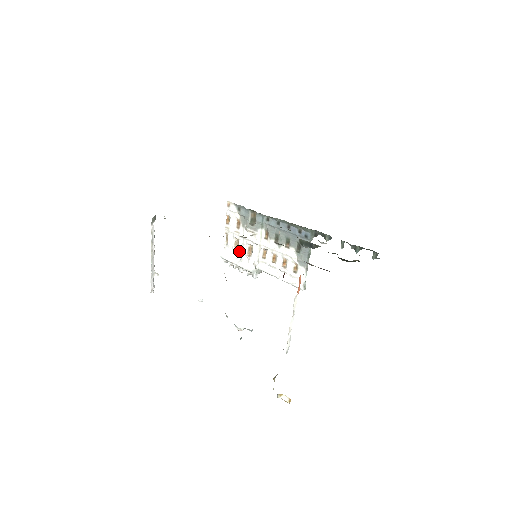
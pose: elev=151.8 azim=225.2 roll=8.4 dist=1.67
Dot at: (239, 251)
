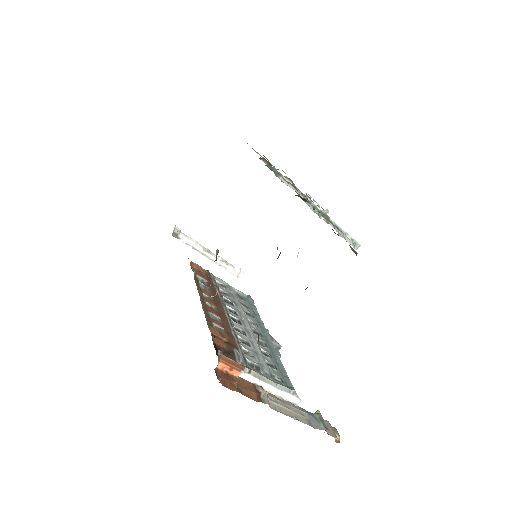
Dot at: occluded
